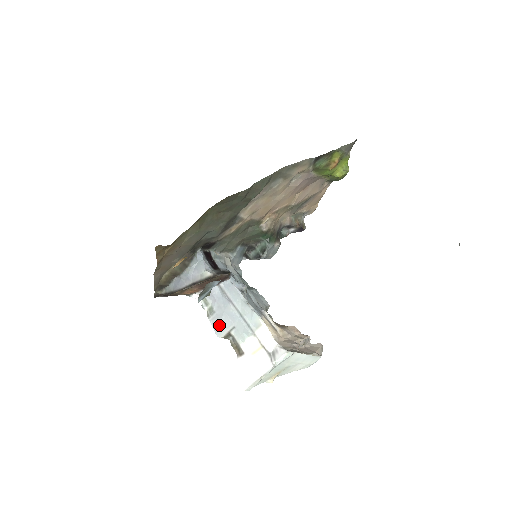
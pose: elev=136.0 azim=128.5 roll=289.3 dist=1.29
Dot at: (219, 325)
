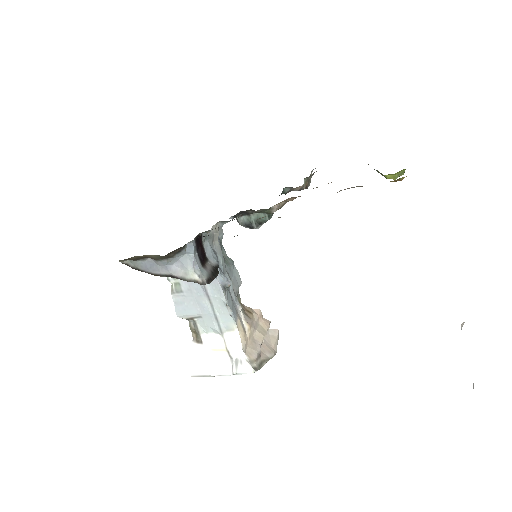
Dot at: (183, 307)
